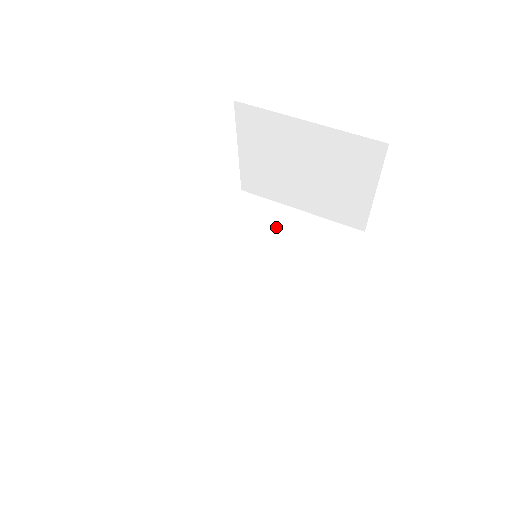
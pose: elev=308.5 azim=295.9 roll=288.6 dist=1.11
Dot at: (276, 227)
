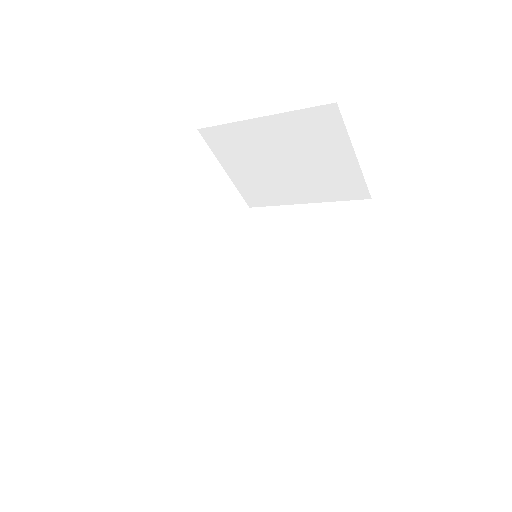
Dot at: (286, 228)
